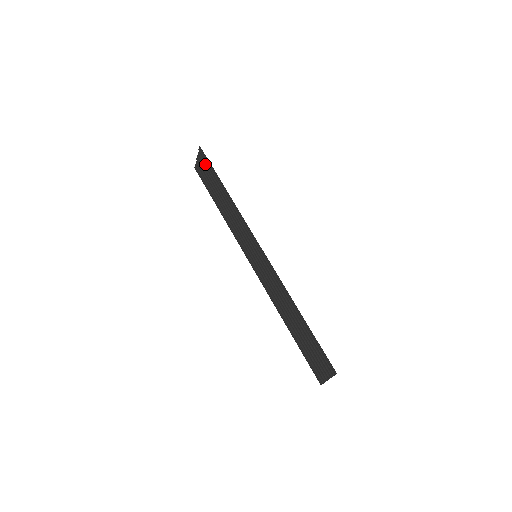
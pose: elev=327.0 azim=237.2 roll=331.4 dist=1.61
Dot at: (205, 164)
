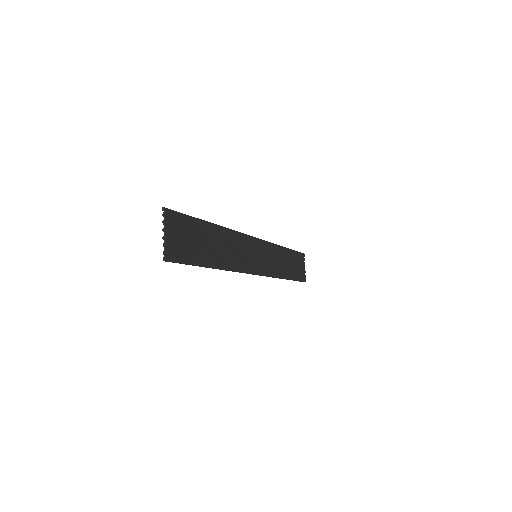
Dot at: (298, 259)
